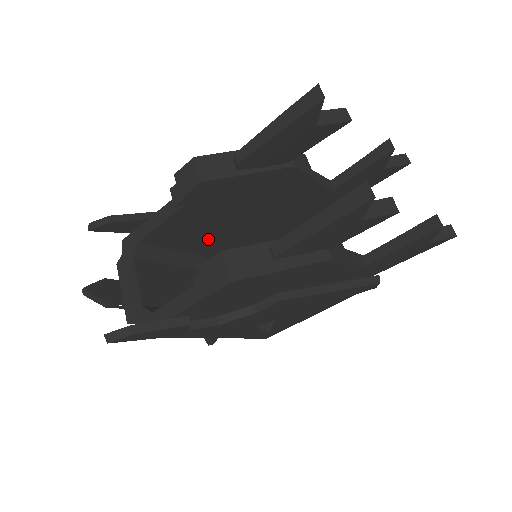
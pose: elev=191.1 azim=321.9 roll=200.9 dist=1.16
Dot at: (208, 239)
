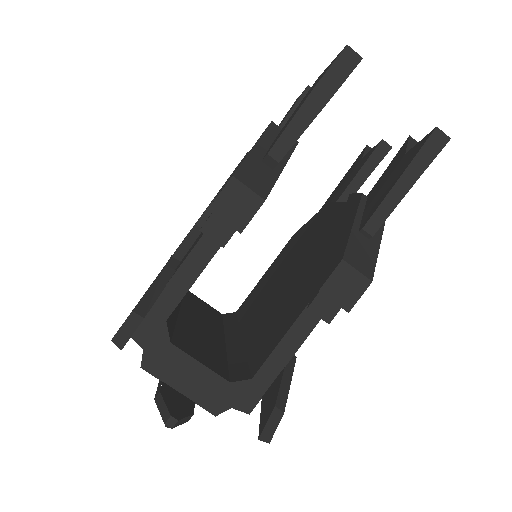
Dot at: occluded
